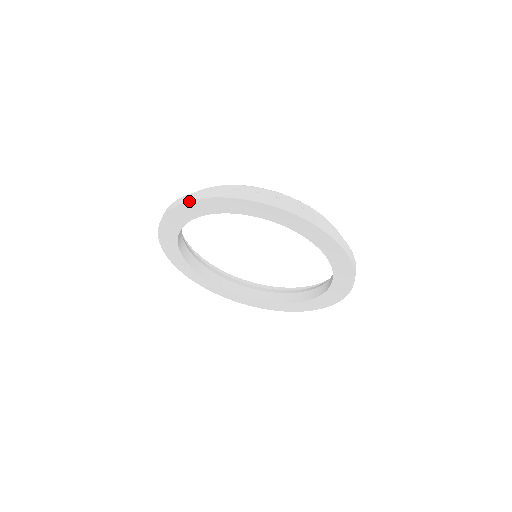
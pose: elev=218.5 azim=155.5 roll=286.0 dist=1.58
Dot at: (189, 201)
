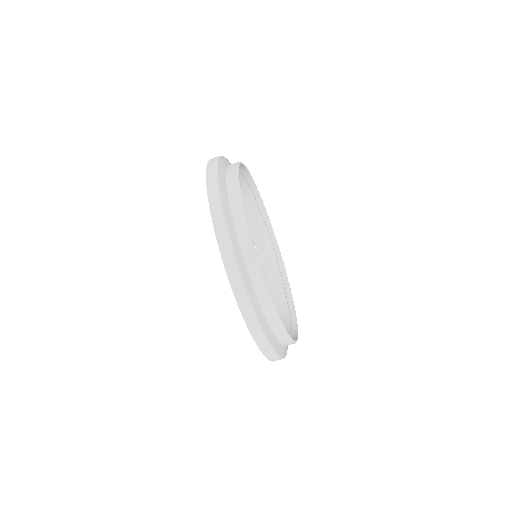
Dot at: (220, 251)
